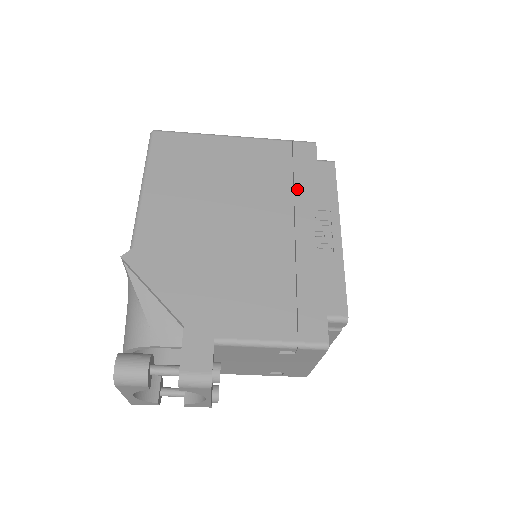
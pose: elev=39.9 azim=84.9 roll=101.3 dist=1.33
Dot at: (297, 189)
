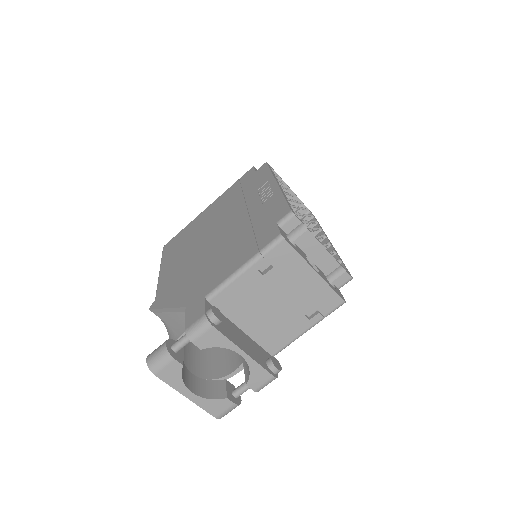
Dot at: (245, 192)
